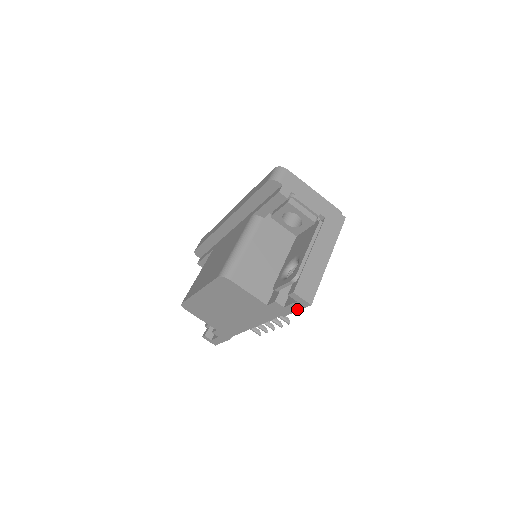
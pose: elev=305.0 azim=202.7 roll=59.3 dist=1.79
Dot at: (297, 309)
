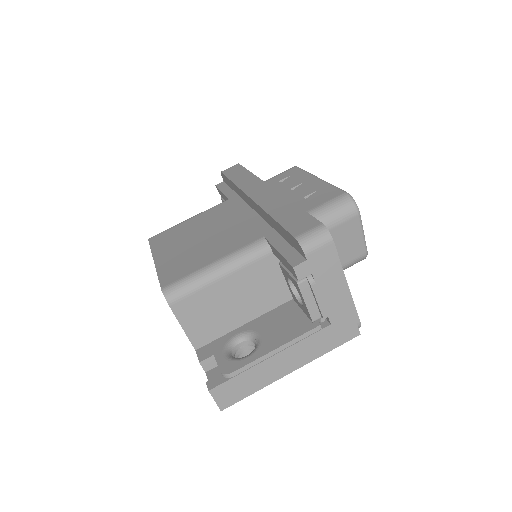
Dot at: occluded
